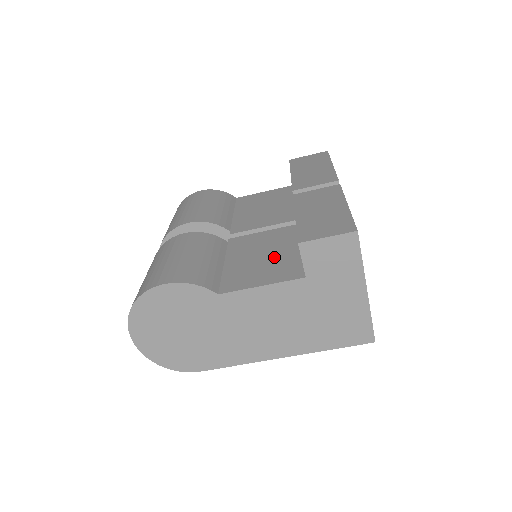
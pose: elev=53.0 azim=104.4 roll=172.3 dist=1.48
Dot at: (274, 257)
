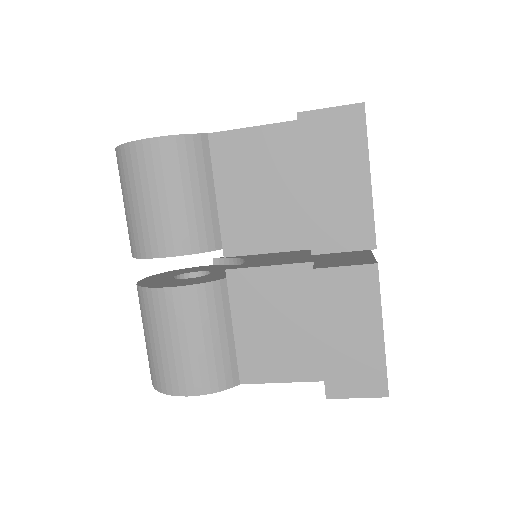
Dot at: (290, 334)
